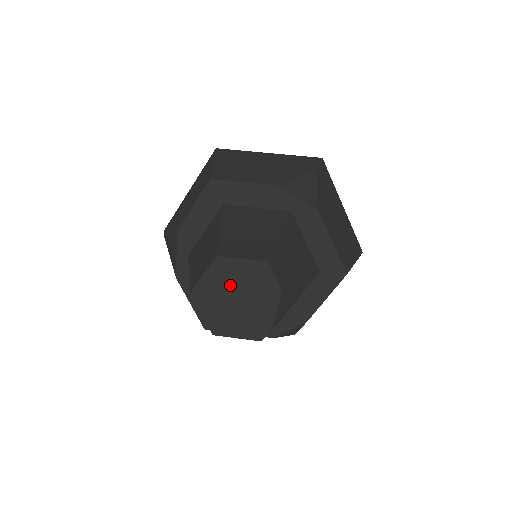
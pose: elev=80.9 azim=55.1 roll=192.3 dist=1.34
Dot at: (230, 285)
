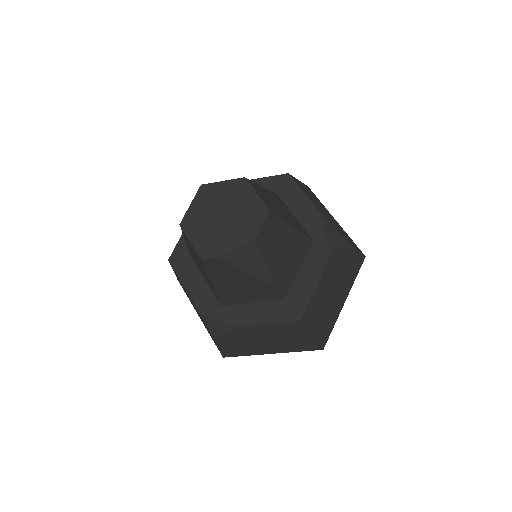
Dot at: (230, 203)
